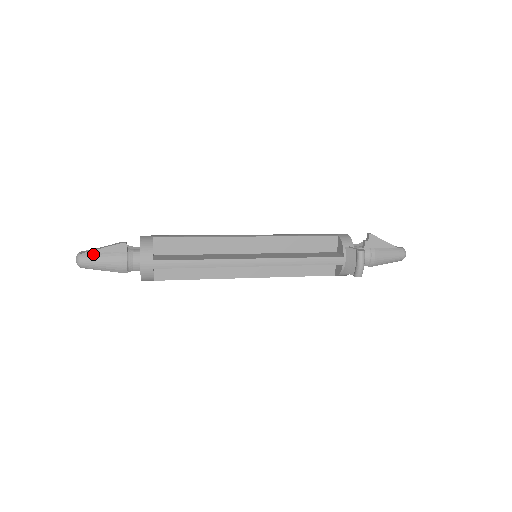
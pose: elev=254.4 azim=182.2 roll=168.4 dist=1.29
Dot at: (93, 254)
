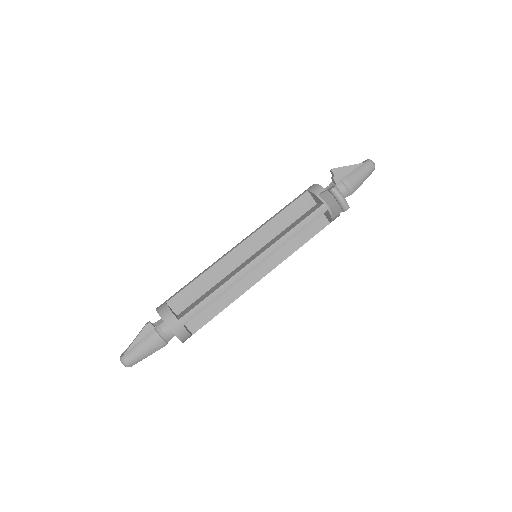
Dot at: (131, 350)
